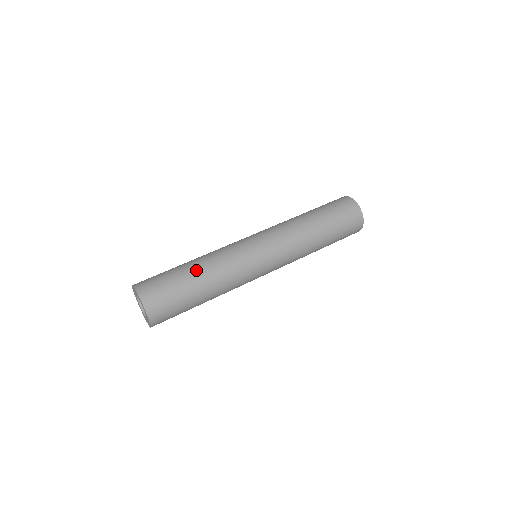
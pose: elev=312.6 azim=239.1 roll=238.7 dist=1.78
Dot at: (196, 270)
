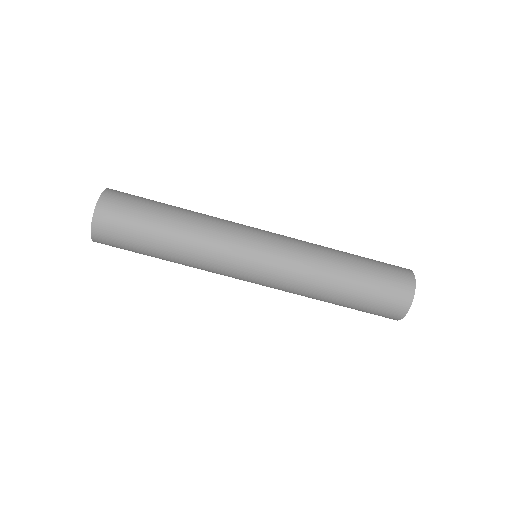
Dot at: (173, 222)
